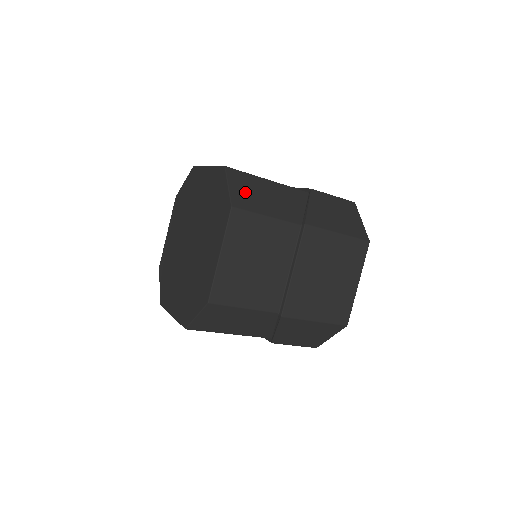
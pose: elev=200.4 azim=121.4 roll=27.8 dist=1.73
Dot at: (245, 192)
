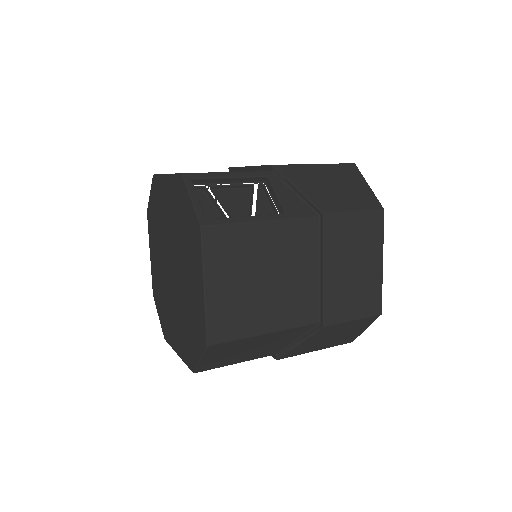
Dot at: (220, 357)
